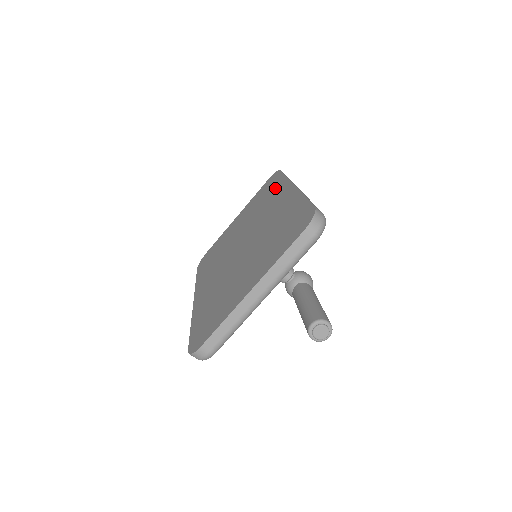
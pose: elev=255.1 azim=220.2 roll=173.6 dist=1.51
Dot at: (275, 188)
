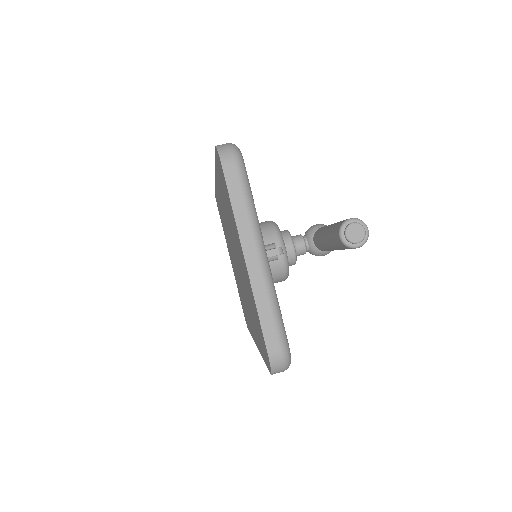
Dot at: occluded
